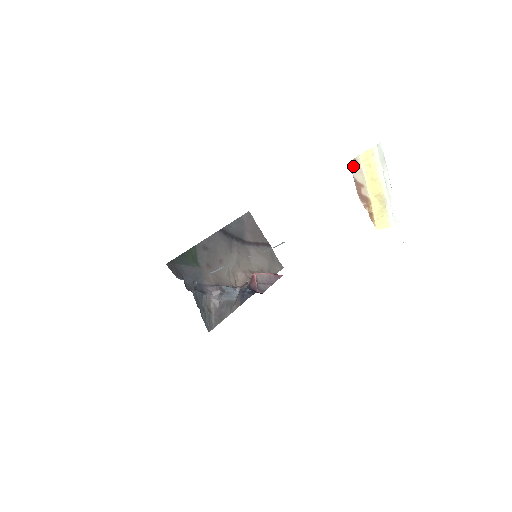
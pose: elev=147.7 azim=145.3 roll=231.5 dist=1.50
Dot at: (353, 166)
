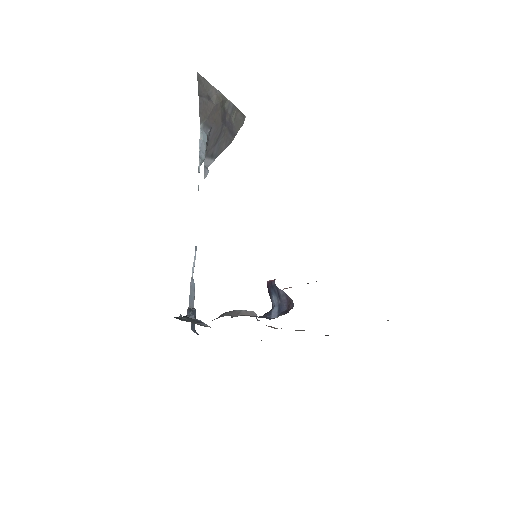
Dot at: occluded
